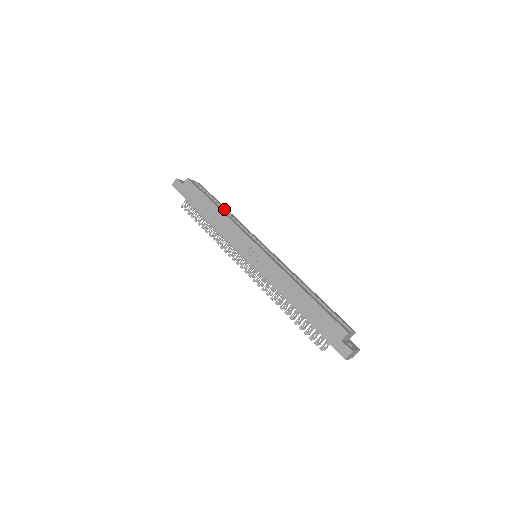
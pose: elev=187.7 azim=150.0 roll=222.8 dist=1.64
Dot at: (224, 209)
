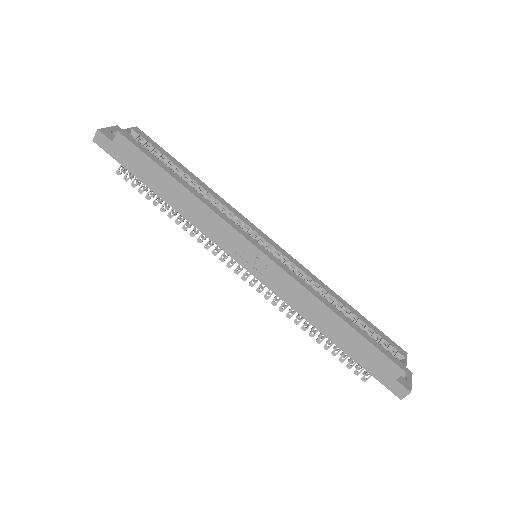
Dot at: (191, 179)
